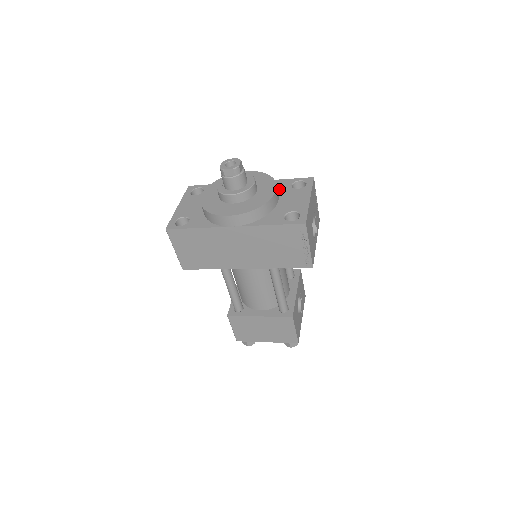
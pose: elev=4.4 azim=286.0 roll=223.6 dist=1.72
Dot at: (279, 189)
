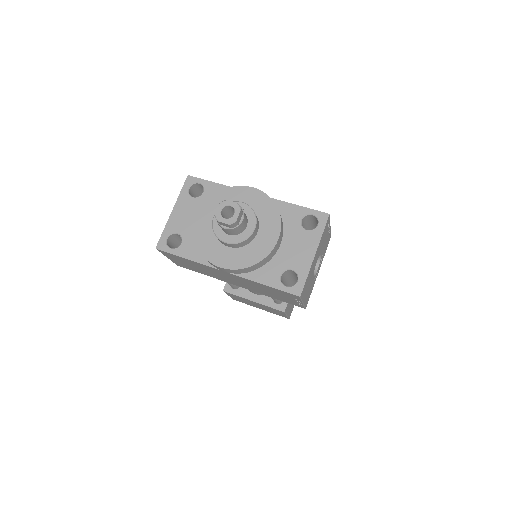
Dot at: (286, 222)
